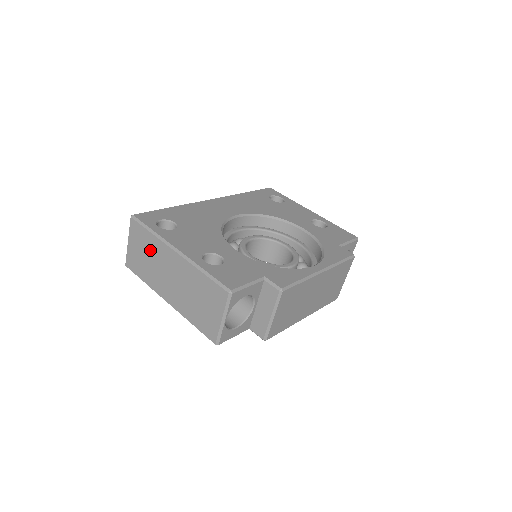
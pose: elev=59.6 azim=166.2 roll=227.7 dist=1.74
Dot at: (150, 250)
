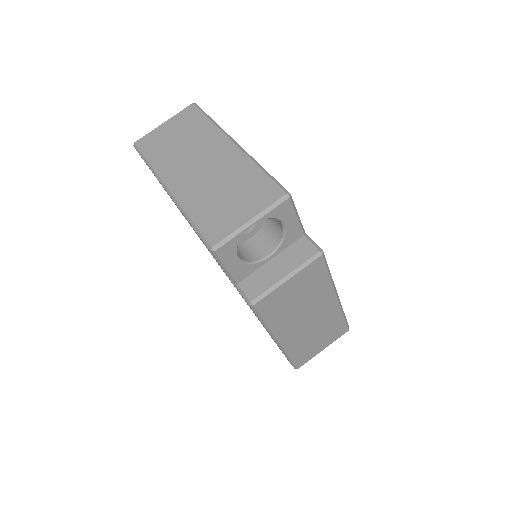
Dot at: (193, 135)
